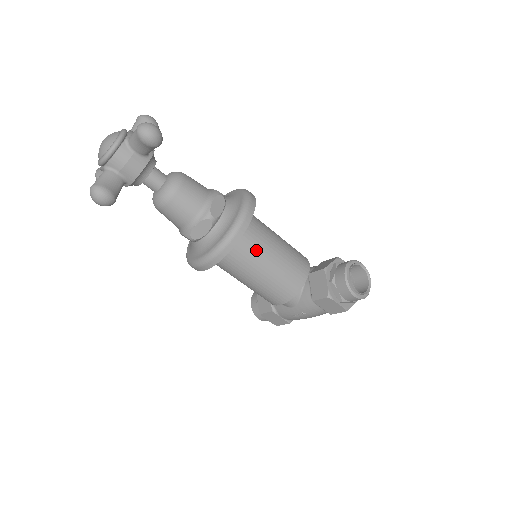
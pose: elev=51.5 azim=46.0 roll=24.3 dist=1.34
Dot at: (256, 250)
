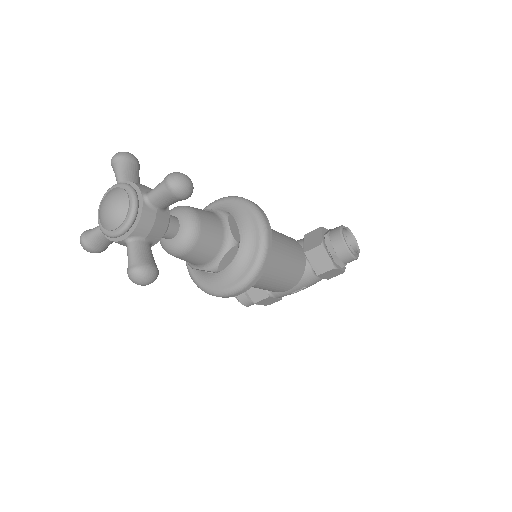
Dot at: (272, 254)
